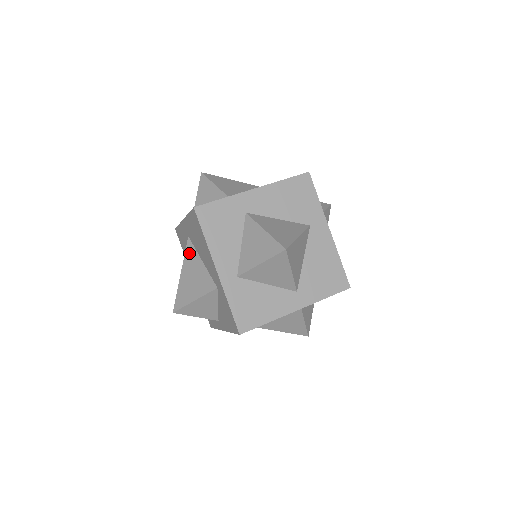
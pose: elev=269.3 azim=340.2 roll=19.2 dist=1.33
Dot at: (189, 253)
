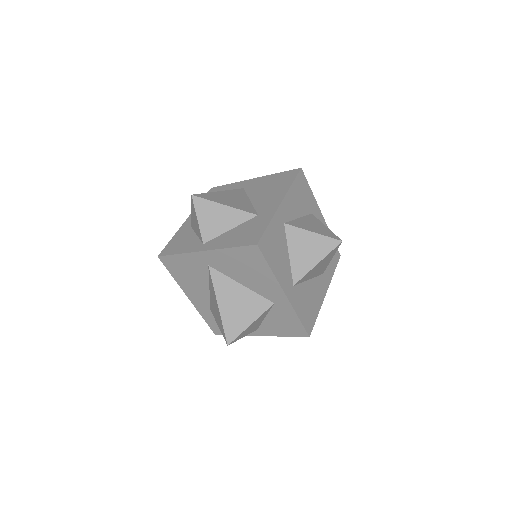
Dot at: (238, 192)
